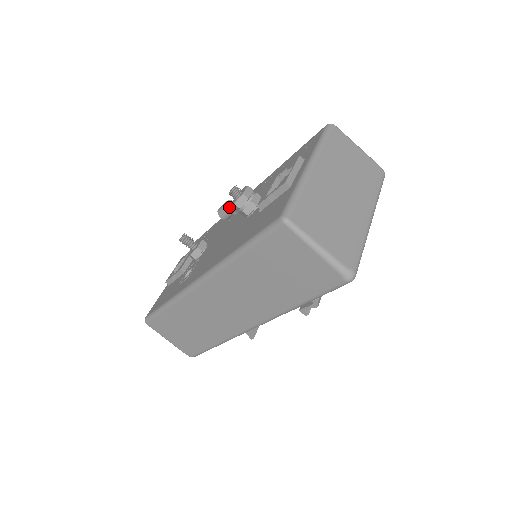
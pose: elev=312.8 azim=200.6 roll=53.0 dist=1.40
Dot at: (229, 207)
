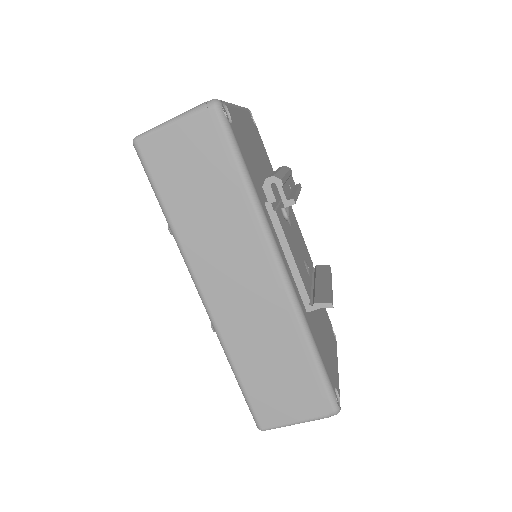
Dot at: occluded
